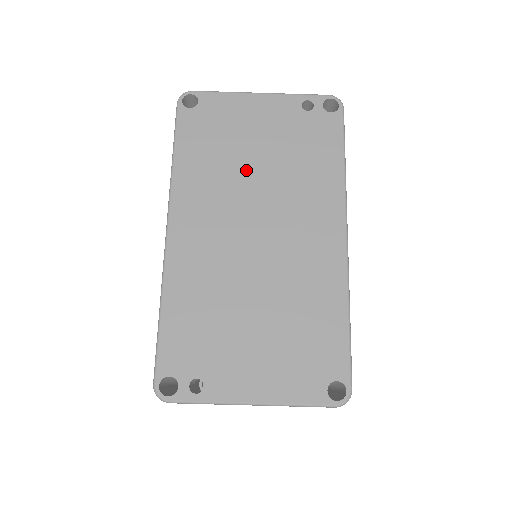
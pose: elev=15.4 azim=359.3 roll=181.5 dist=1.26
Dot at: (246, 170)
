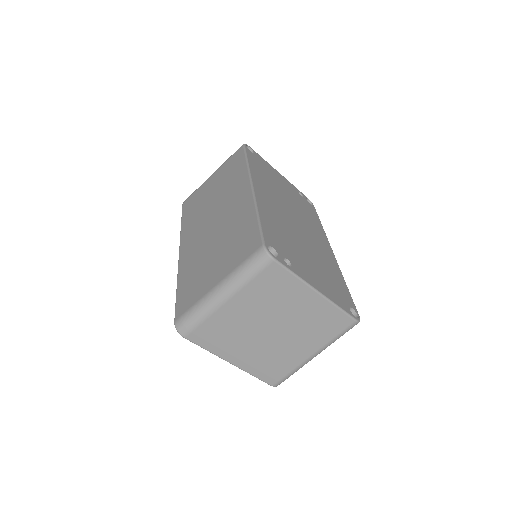
Dot at: (283, 194)
